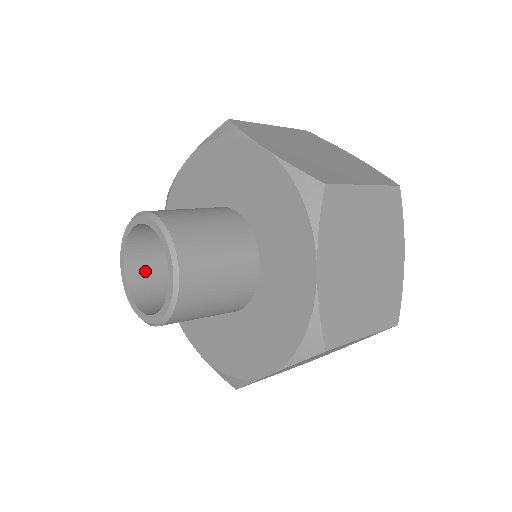
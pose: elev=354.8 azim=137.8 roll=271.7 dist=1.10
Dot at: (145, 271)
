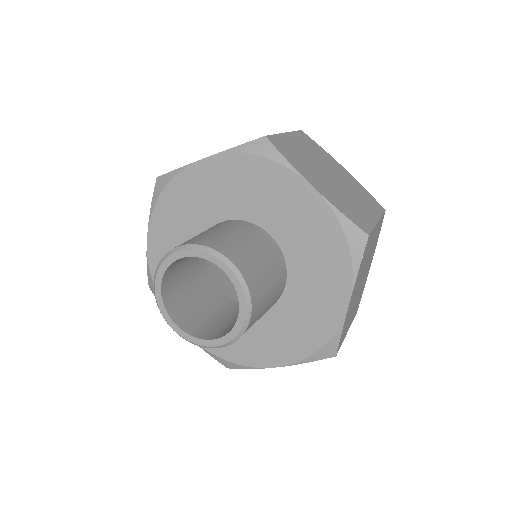
Dot at: (174, 285)
